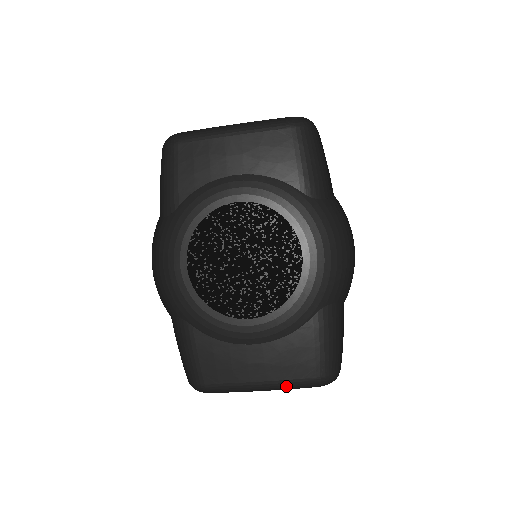
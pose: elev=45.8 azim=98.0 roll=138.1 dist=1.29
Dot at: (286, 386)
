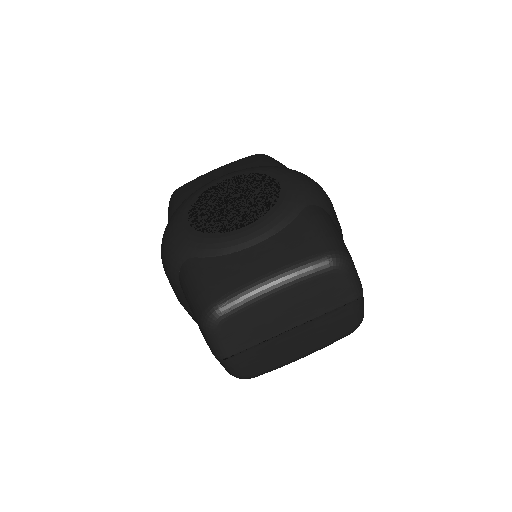
Dot at: (298, 269)
